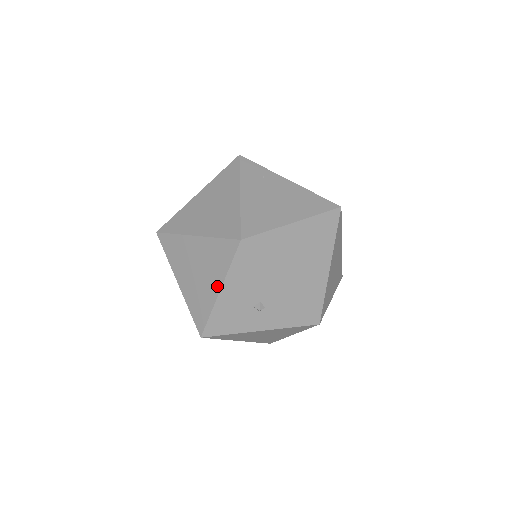
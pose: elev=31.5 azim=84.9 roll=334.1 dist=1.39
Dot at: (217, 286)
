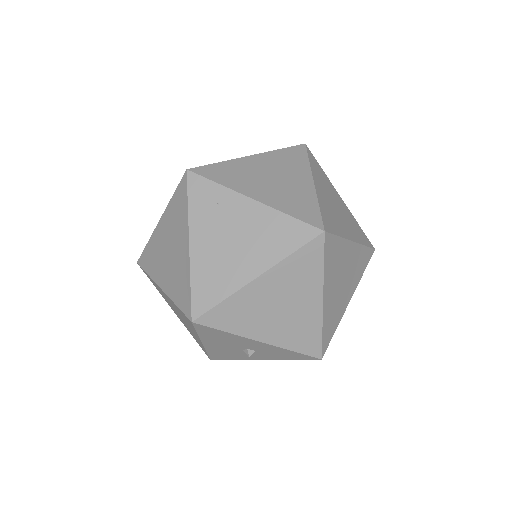
Dot at: (198, 338)
